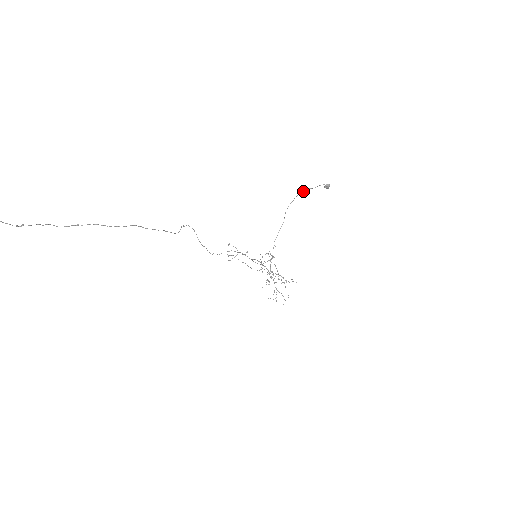
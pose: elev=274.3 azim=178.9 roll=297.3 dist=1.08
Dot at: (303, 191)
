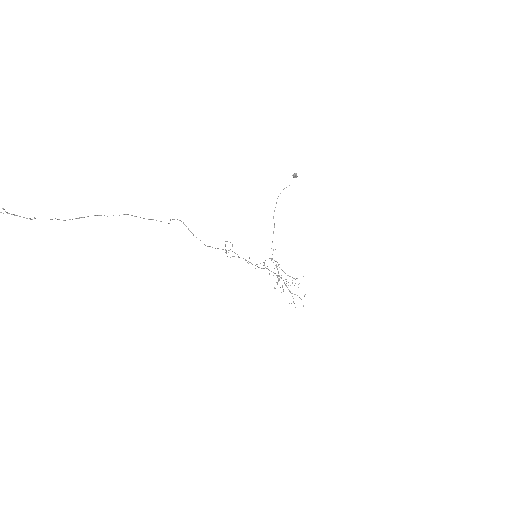
Dot at: (280, 193)
